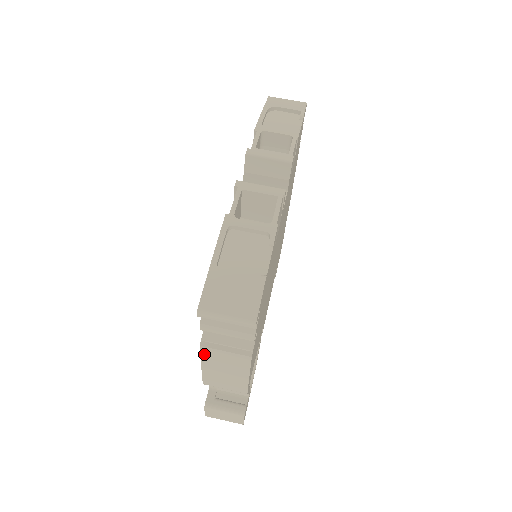
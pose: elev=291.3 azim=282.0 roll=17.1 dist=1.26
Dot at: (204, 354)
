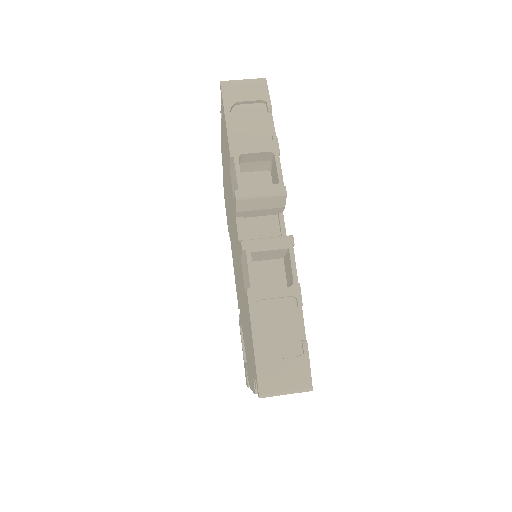
Dot at: occluded
